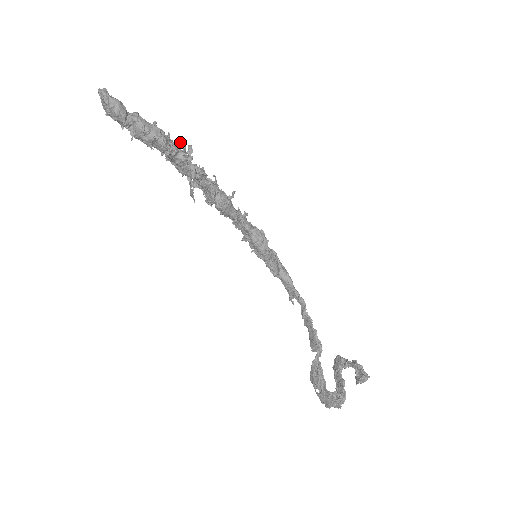
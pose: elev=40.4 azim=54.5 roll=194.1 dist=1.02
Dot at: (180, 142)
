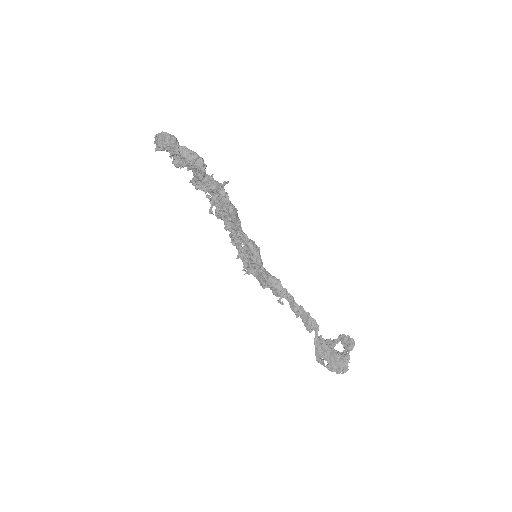
Dot at: occluded
